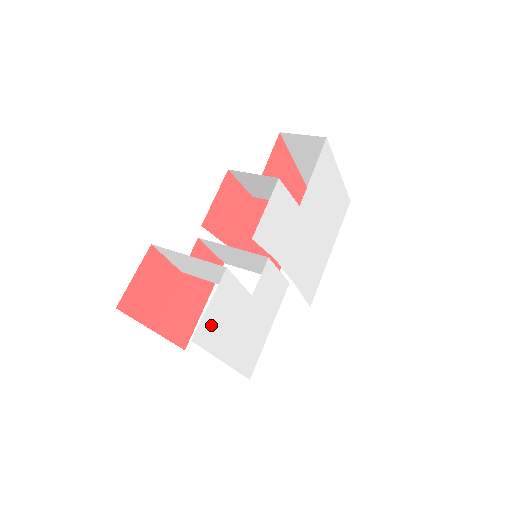
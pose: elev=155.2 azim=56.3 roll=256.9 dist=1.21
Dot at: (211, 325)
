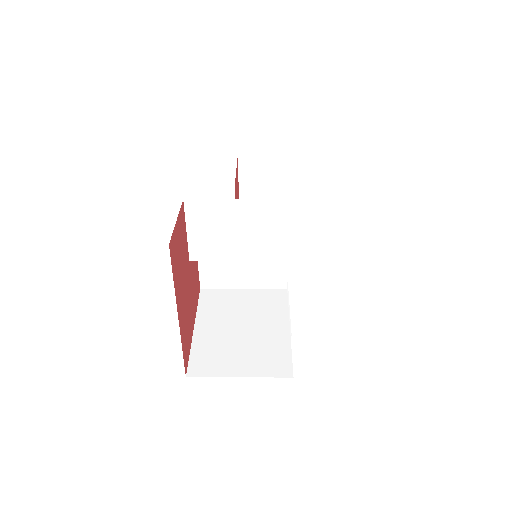
Dot at: occluded
